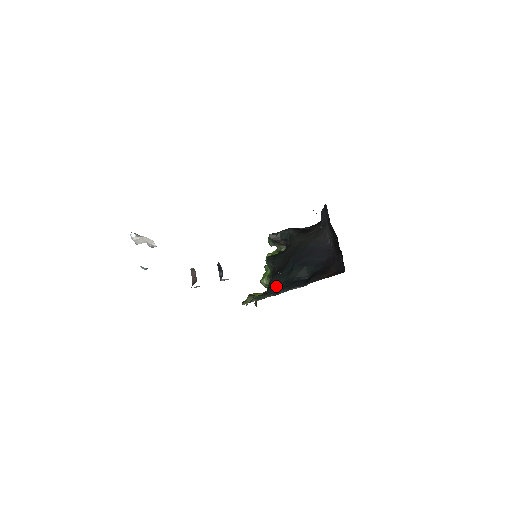
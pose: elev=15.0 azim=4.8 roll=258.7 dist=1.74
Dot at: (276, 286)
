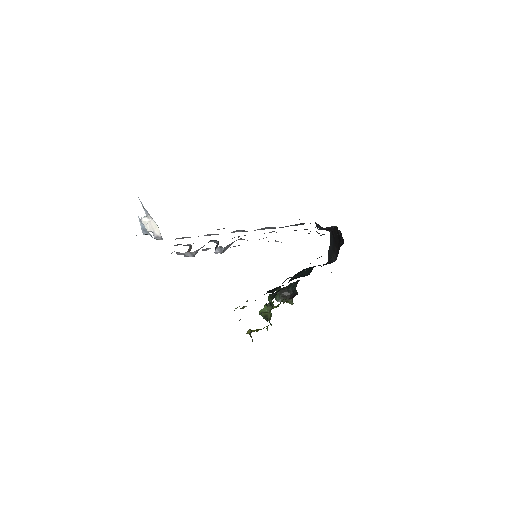
Dot at: (274, 289)
